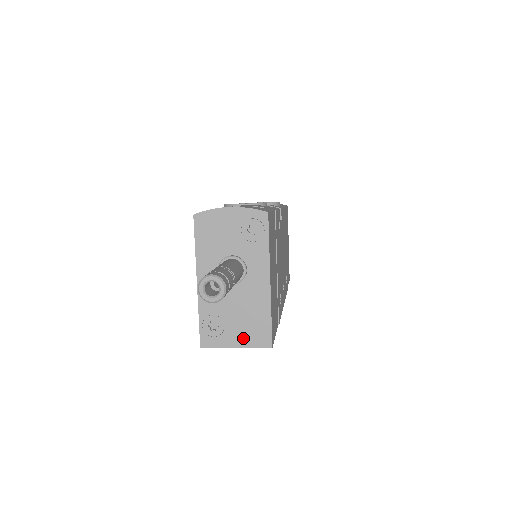
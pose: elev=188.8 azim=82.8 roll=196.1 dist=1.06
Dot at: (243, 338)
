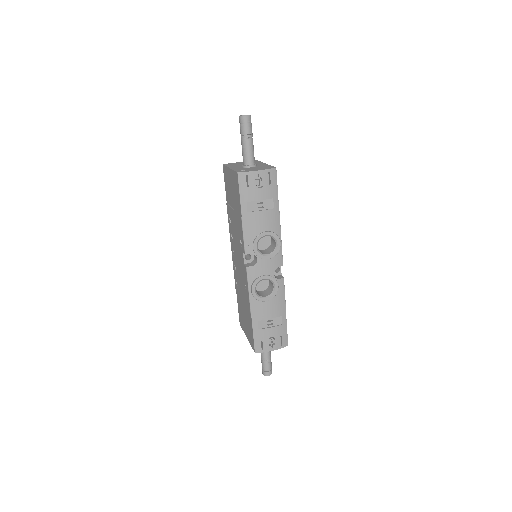
Dot at: occluded
